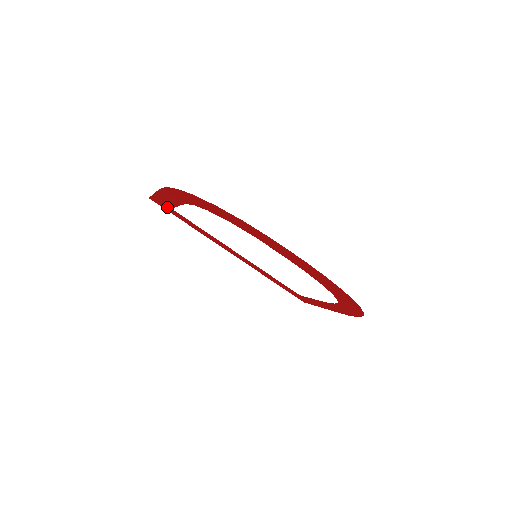
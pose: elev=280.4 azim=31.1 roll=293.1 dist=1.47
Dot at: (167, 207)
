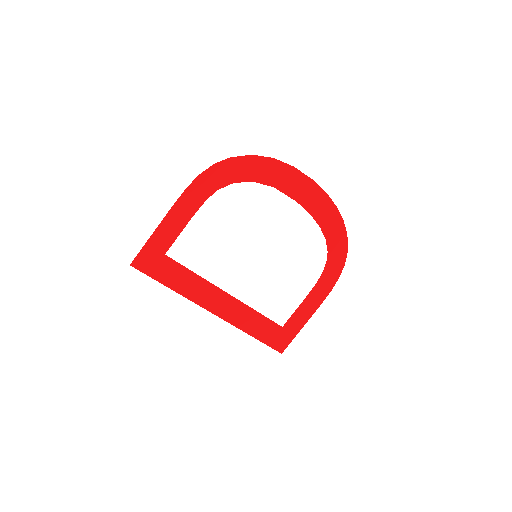
Dot at: (156, 259)
